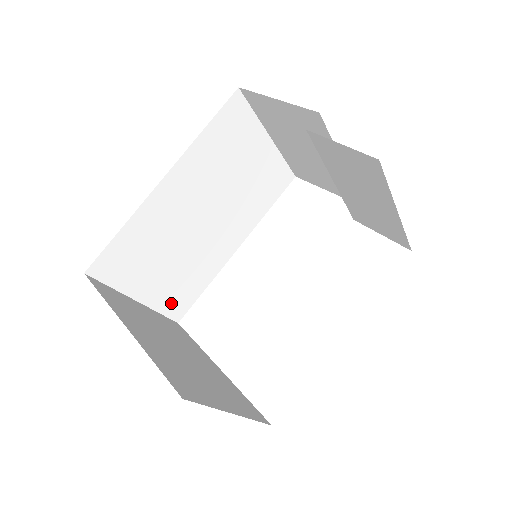
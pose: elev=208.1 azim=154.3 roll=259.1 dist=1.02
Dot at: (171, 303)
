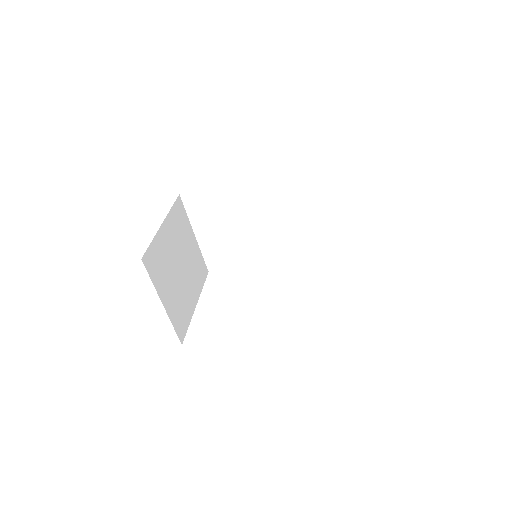
Dot at: (212, 255)
